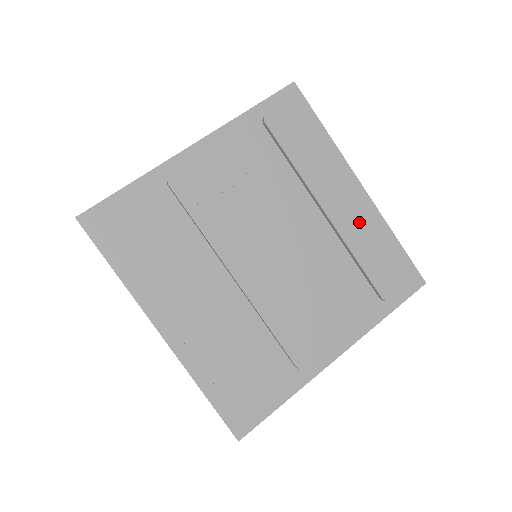
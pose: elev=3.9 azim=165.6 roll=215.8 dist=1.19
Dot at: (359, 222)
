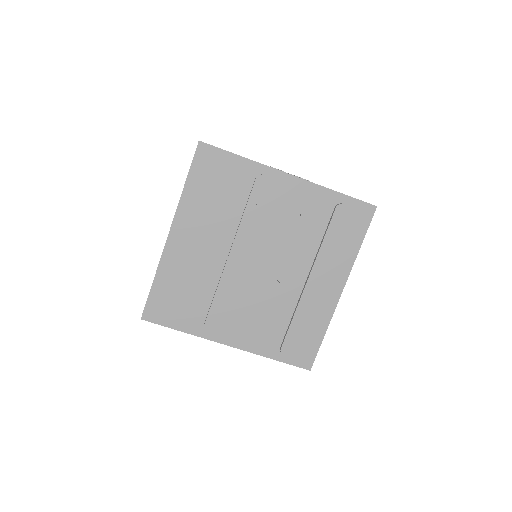
Dot at: (317, 305)
